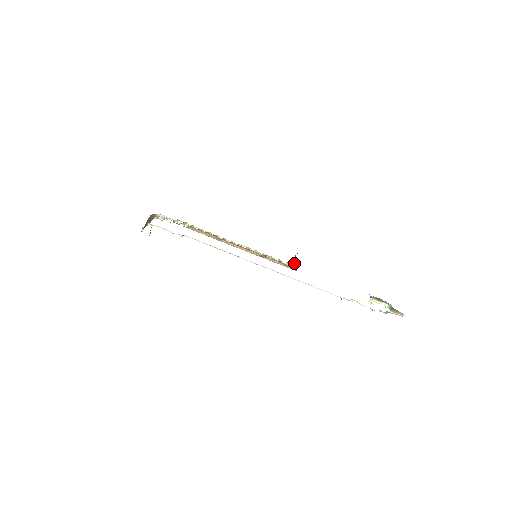
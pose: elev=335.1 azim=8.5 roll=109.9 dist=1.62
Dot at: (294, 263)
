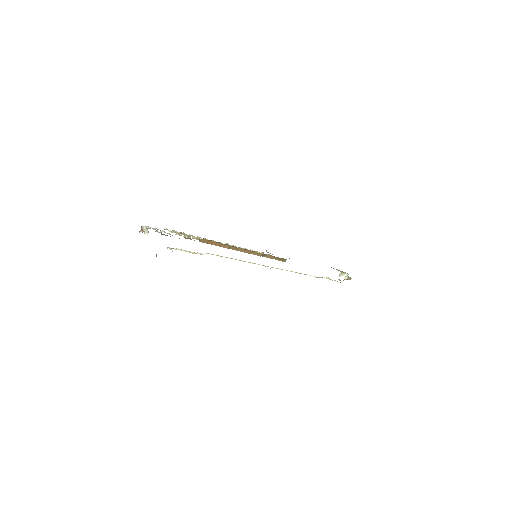
Dot at: (266, 251)
